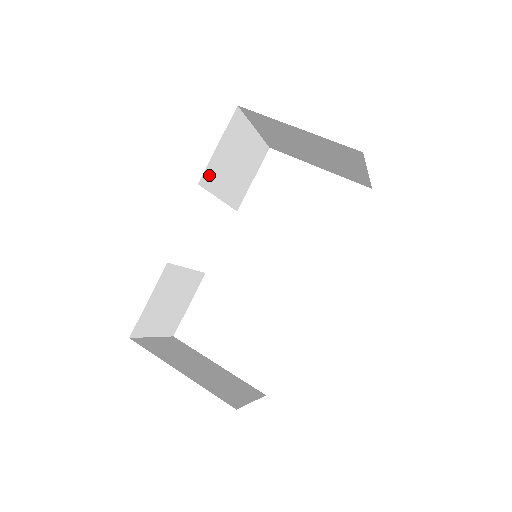
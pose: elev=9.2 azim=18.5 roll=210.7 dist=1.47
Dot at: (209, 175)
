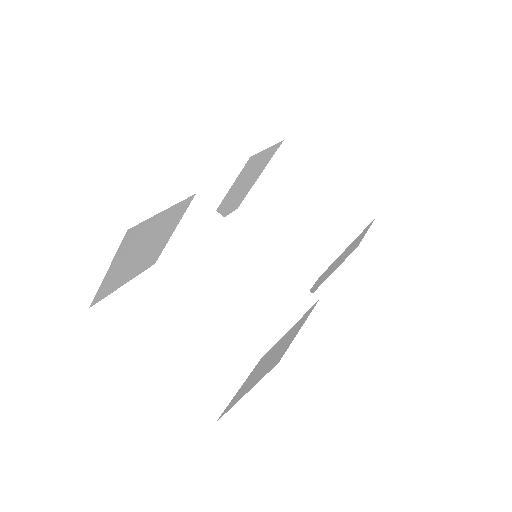
Dot at: (250, 162)
